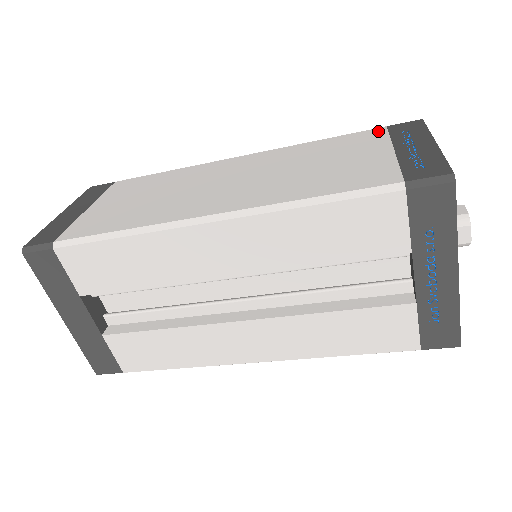
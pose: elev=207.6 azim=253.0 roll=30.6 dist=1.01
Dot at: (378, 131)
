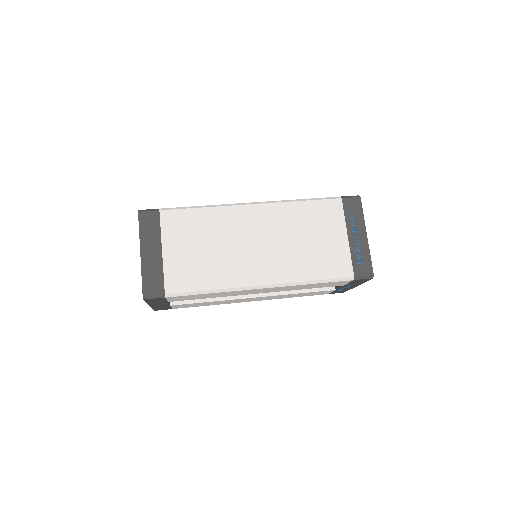
Dot at: (338, 204)
